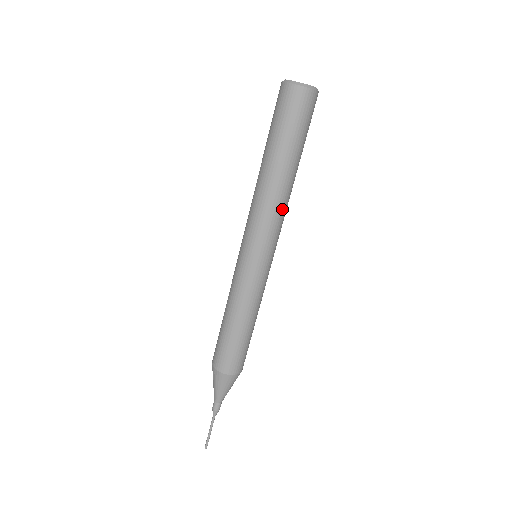
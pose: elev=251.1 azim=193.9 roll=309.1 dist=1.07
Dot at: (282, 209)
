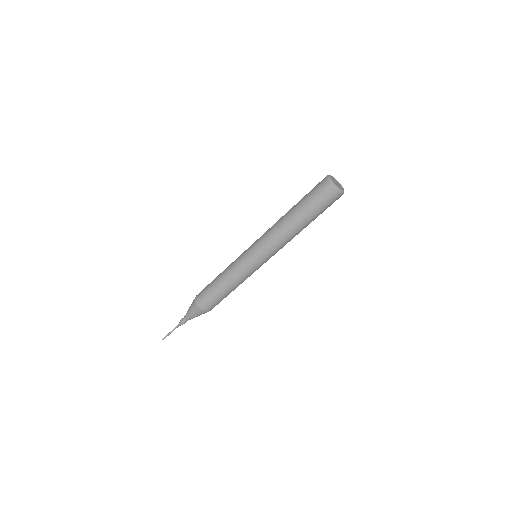
Dot at: occluded
